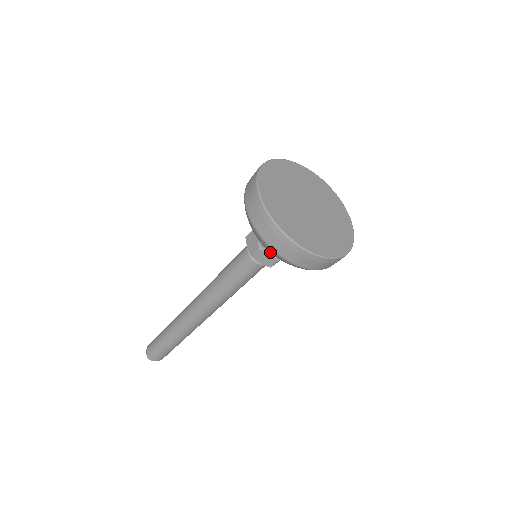
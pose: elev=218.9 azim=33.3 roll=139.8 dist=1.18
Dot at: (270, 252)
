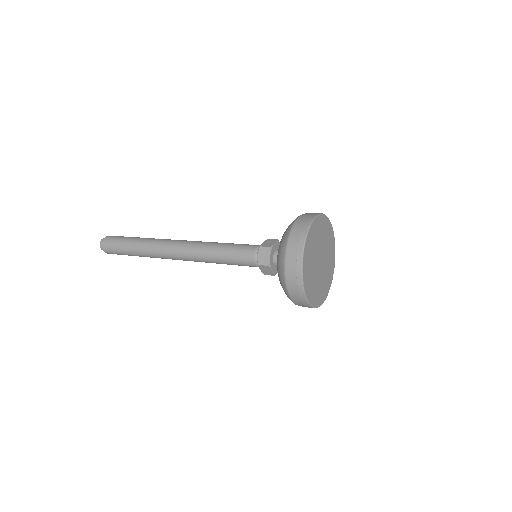
Dot at: (281, 285)
